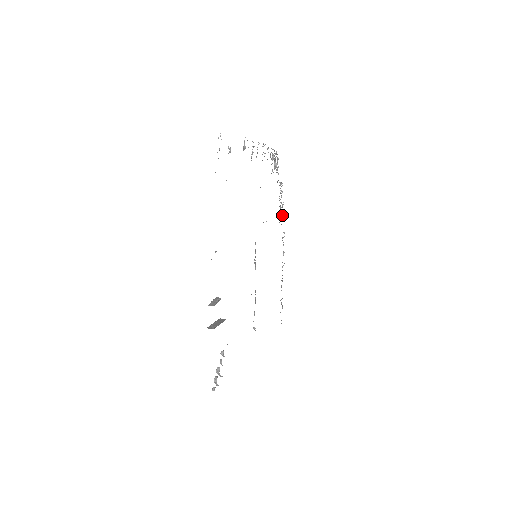
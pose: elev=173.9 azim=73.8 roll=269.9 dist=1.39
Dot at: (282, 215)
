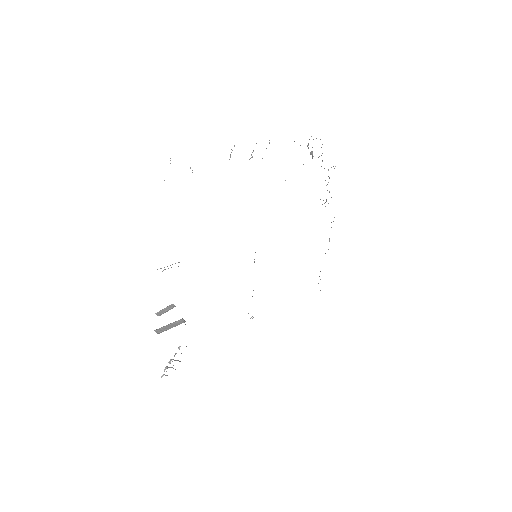
Dot at: occluded
